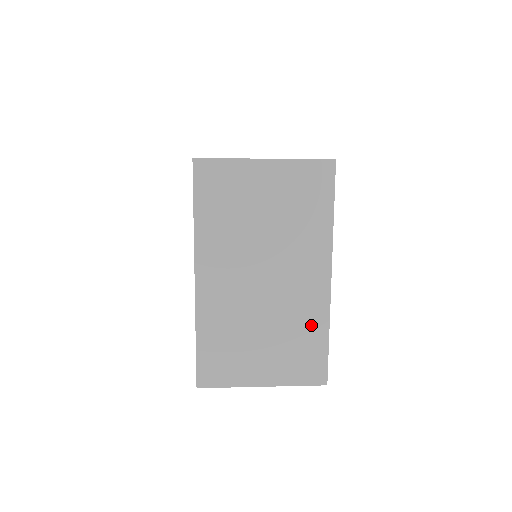
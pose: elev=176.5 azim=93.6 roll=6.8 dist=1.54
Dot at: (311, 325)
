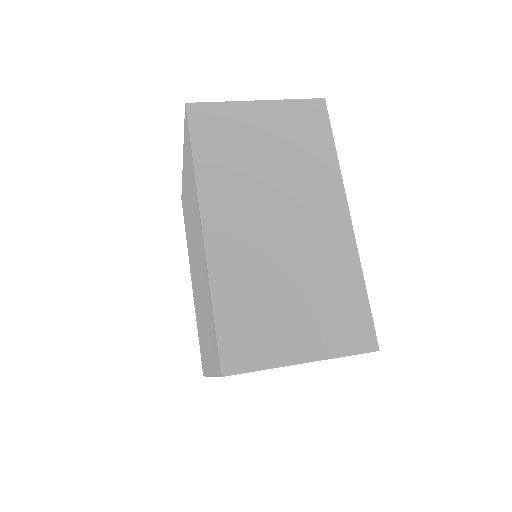
Dot at: occluded
